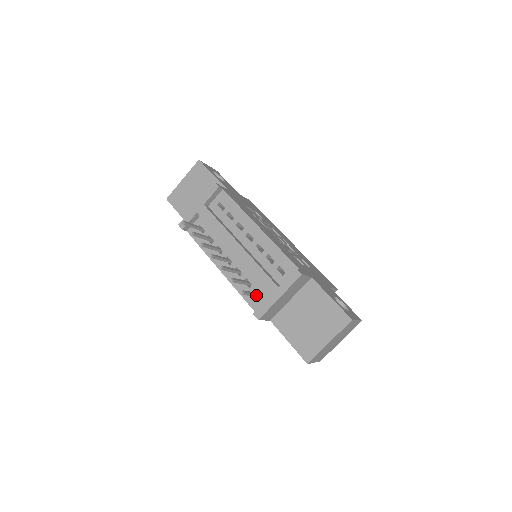
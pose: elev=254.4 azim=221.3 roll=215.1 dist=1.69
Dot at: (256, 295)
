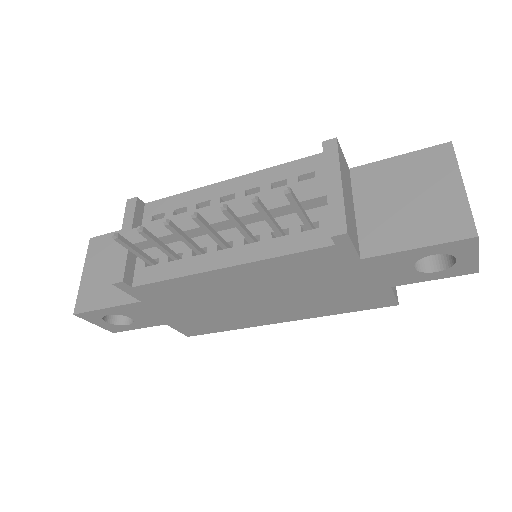
Dot at: (307, 219)
